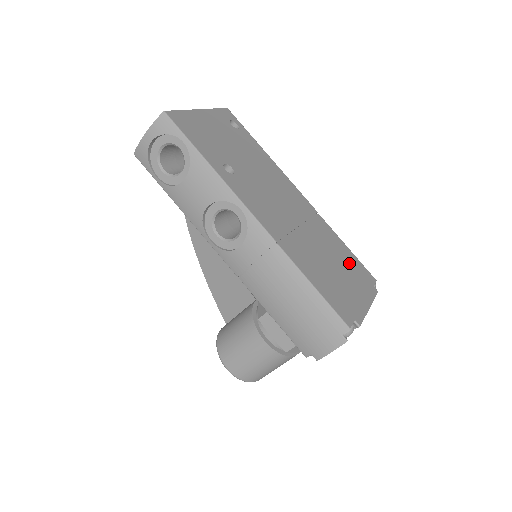
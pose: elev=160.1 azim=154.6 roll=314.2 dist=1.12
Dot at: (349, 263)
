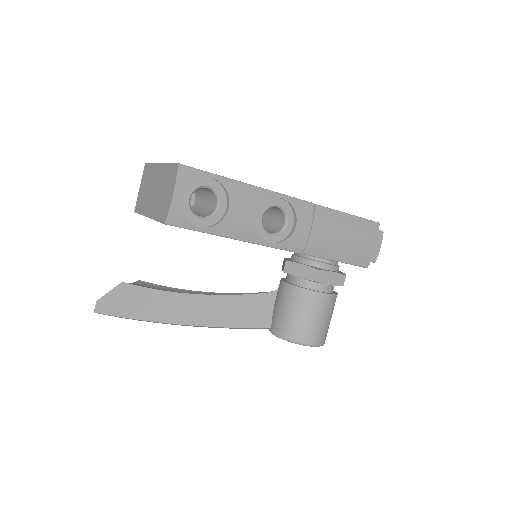
Dot at: occluded
